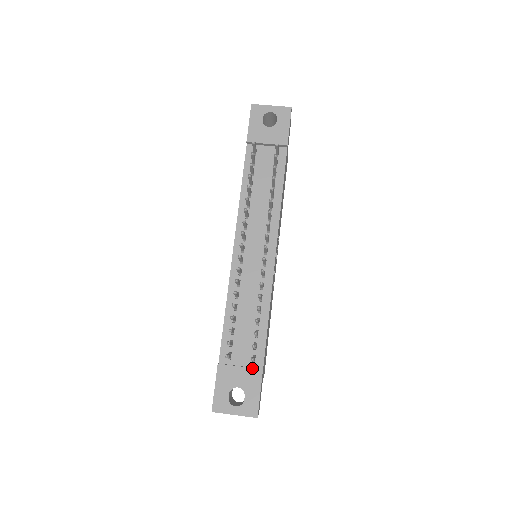
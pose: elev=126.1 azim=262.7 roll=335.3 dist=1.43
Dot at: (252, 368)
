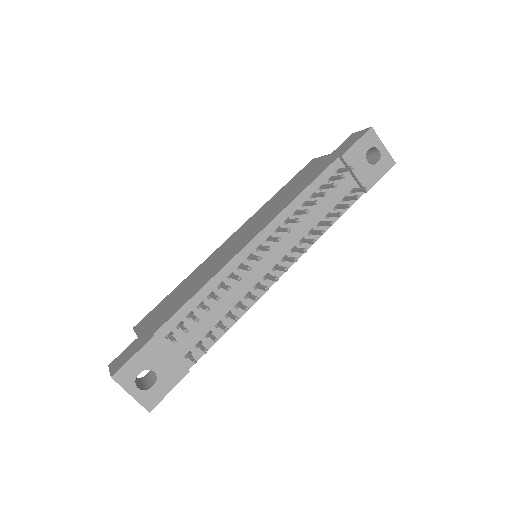
Dot at: (181, 364)
